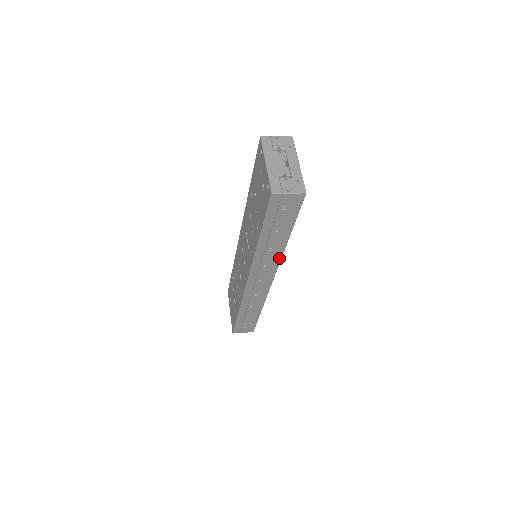
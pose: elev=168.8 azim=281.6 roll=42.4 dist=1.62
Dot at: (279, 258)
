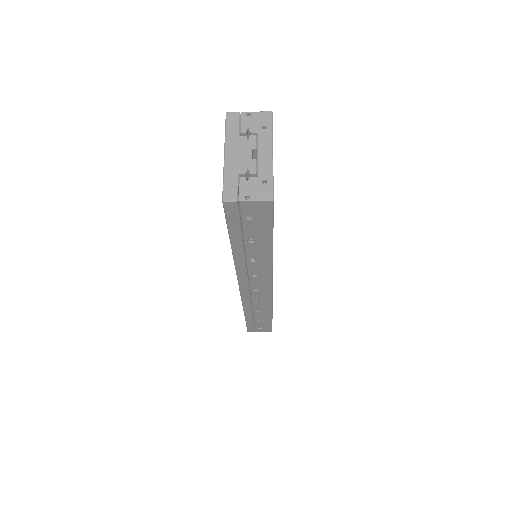
Dot at: (269, 269)
